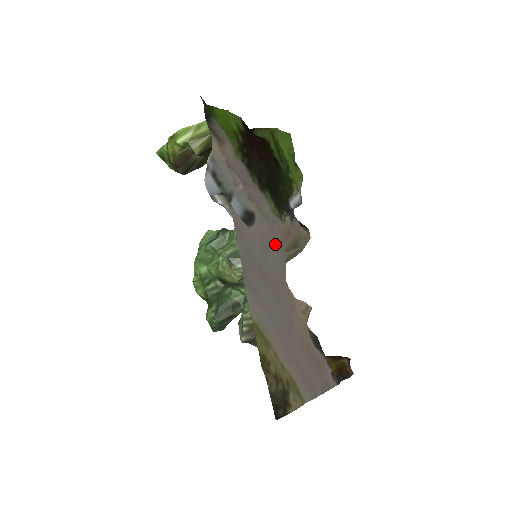
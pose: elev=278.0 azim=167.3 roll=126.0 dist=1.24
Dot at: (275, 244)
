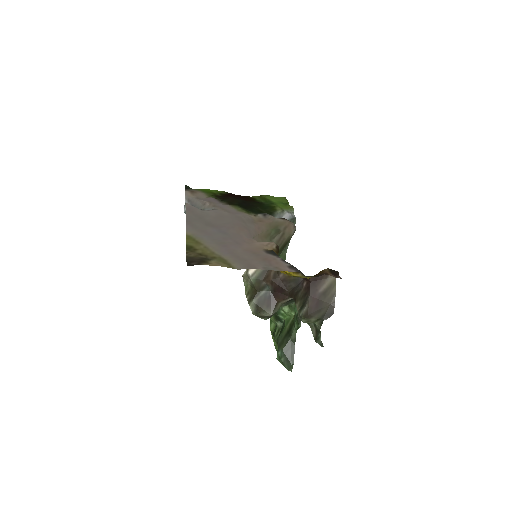
Dot at: (234, 219)
